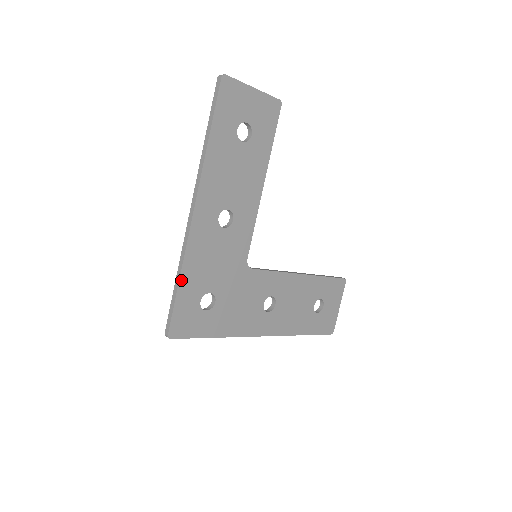
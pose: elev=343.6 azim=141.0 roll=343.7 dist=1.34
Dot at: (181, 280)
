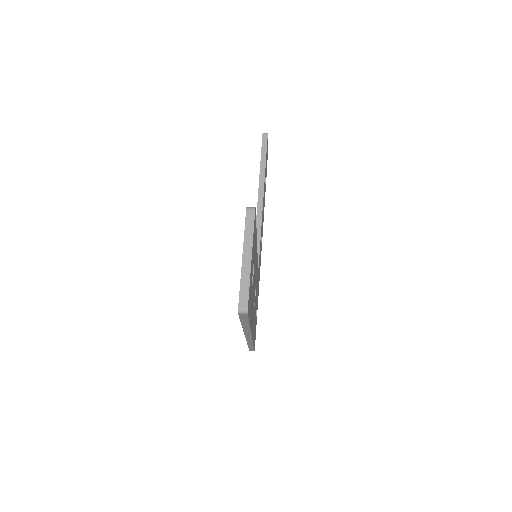
Dot at: occluded
